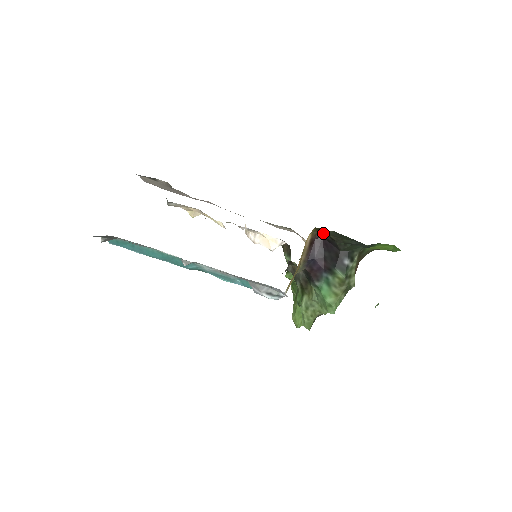
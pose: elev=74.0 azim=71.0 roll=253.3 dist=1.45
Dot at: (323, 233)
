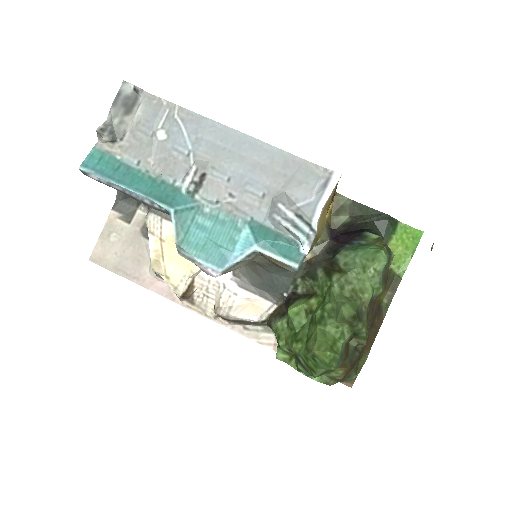
Dot at: (337, 230)
